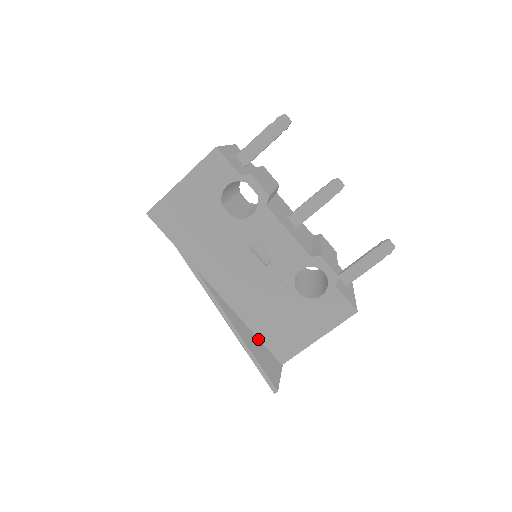
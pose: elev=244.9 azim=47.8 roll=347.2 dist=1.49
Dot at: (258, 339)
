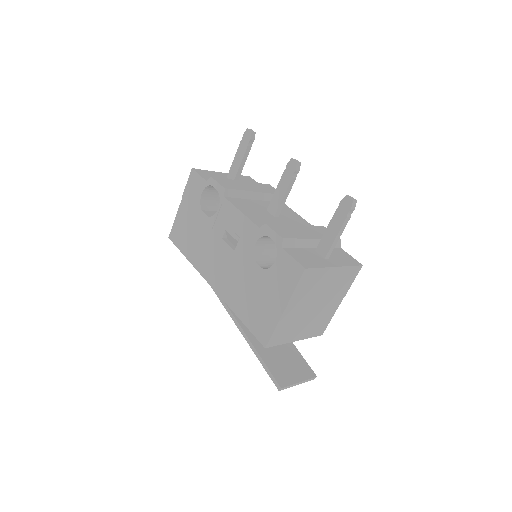
Dot at: occluded
